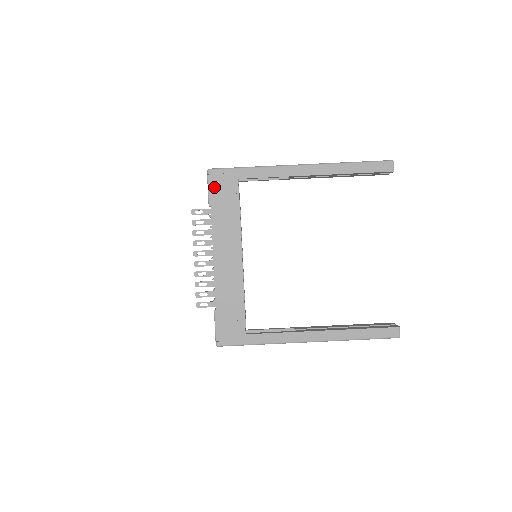
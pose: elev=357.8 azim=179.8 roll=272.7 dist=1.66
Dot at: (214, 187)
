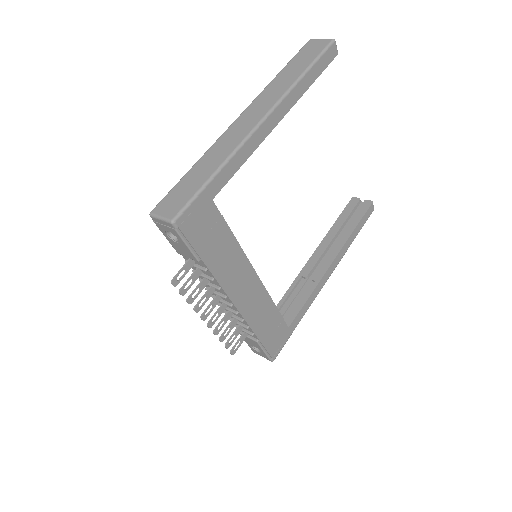
Dot at: (193, 236)
